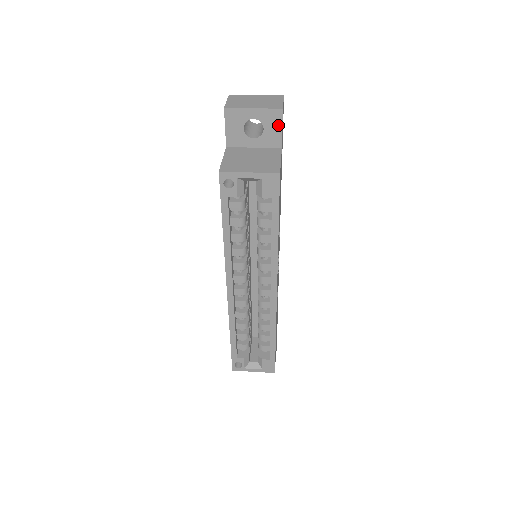
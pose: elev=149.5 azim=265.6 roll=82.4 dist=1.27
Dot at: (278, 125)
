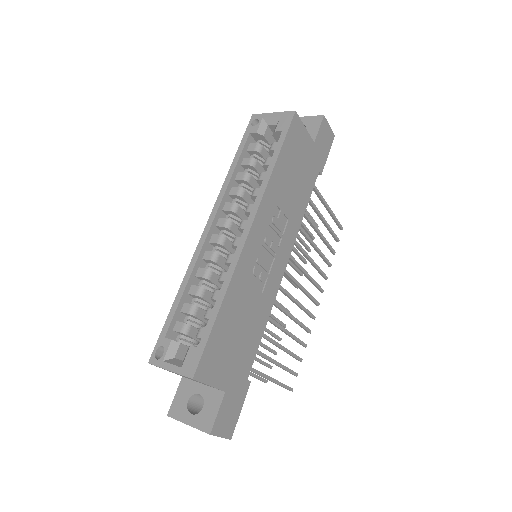
Dot at: (317, 126)
